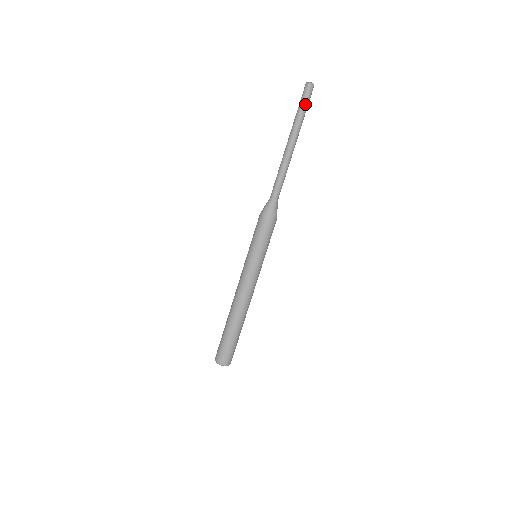
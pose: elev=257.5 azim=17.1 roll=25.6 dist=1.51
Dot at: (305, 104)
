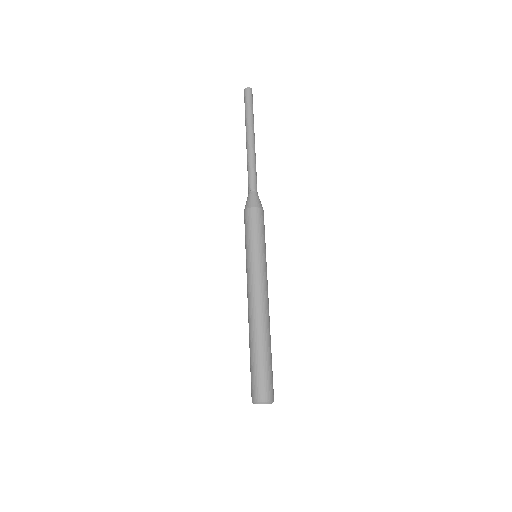
Dot at: (251, 104)
